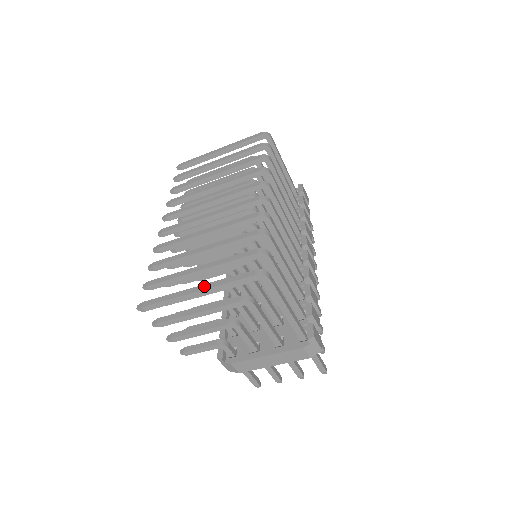
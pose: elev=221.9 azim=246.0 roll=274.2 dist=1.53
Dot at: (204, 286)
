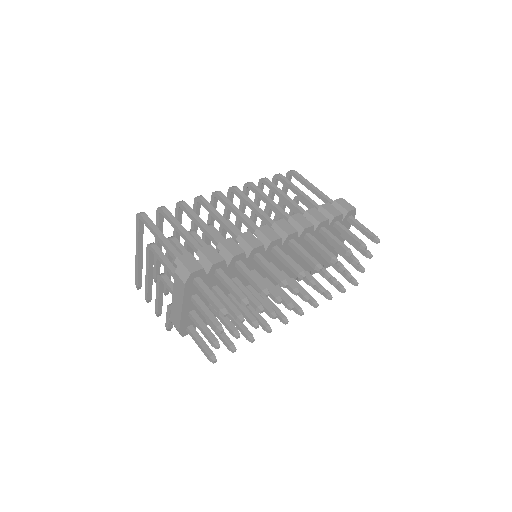
Dot at: occluded
